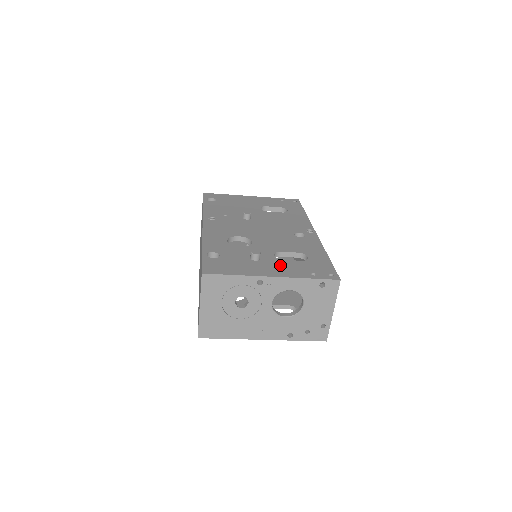
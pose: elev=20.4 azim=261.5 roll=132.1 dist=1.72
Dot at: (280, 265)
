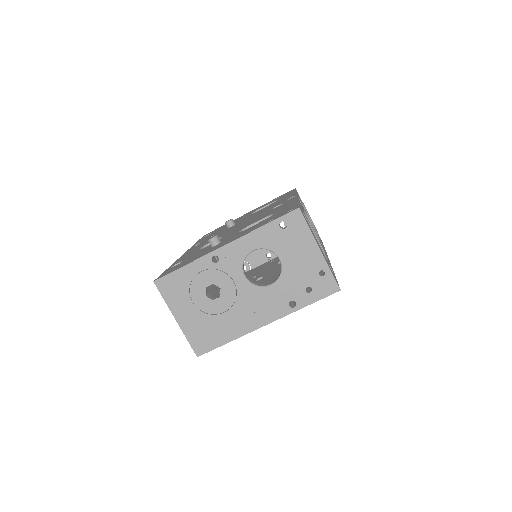
Dot at: (238, 234)
